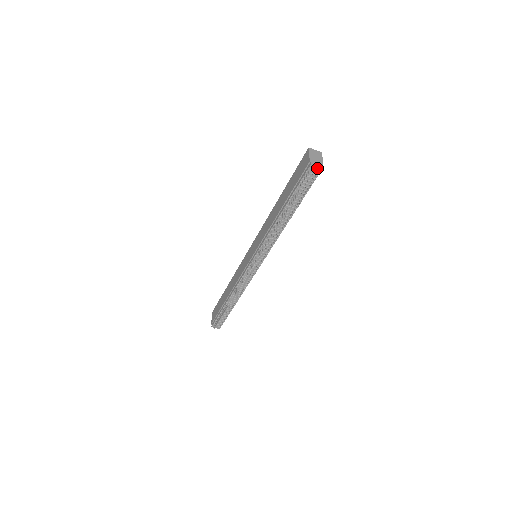
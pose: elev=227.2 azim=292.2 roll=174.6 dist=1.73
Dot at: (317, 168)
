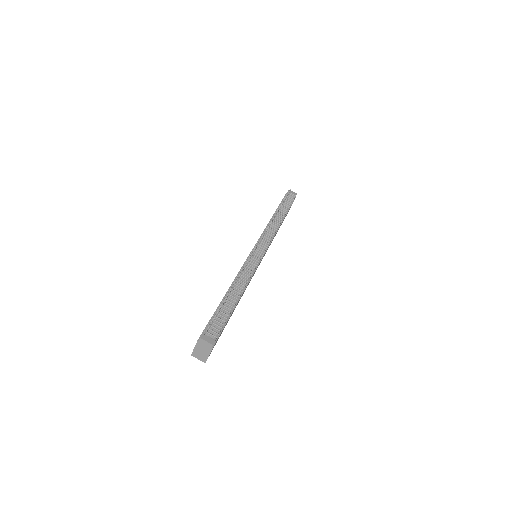
Dot at: (293, 193)
